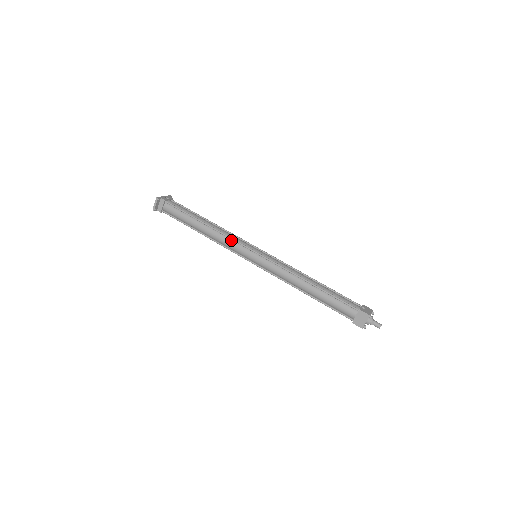
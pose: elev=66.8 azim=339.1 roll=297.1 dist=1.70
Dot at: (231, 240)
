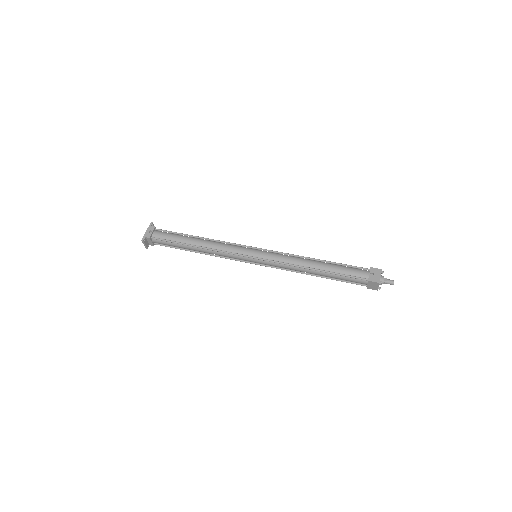
Dot at: (227, 253)
